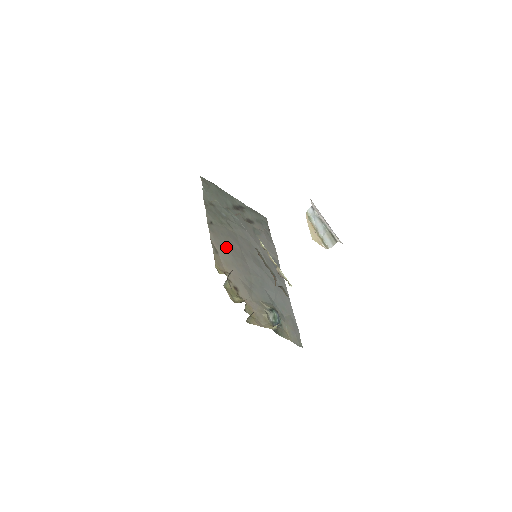
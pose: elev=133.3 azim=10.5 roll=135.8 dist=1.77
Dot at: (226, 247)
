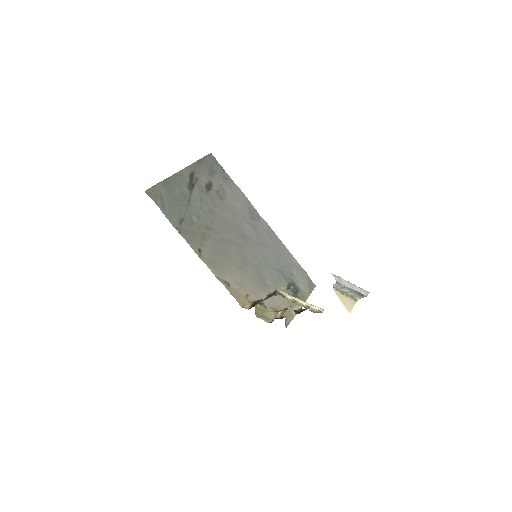
Dot at: (227, 265)
